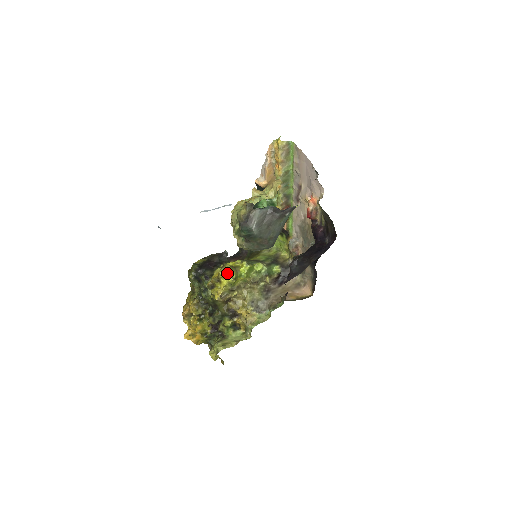
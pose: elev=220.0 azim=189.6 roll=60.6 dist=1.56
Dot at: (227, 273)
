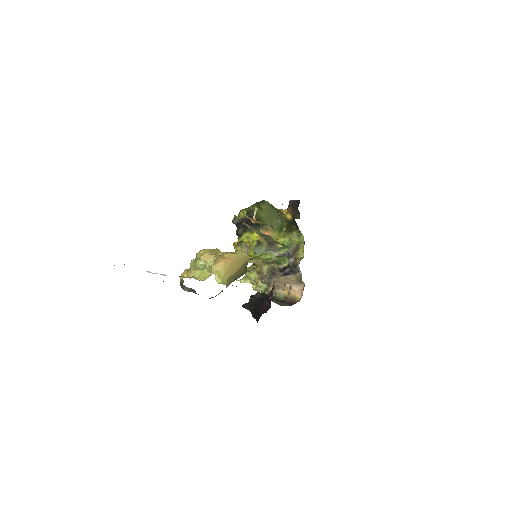
Dot at: occluded
